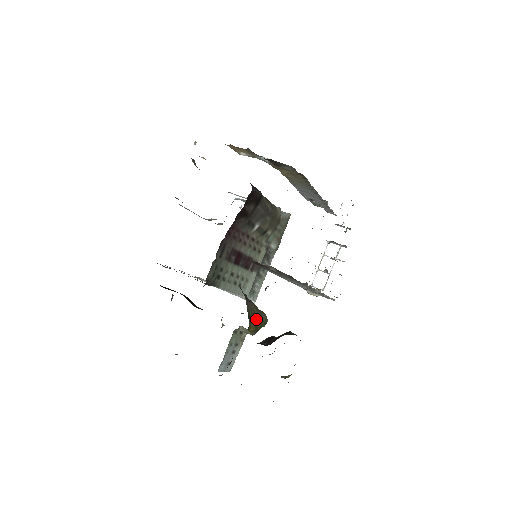
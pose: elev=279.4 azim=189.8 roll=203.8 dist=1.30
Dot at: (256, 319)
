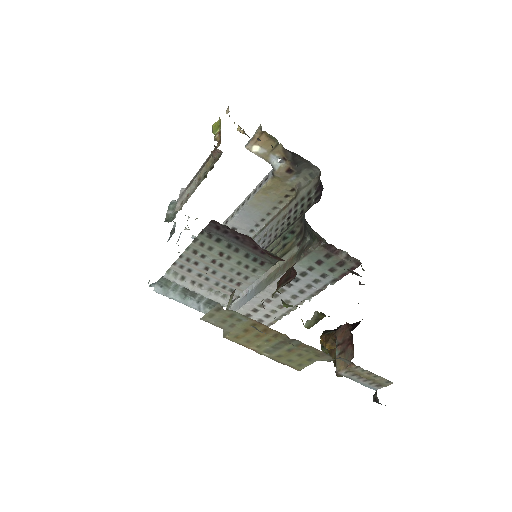
Dot at: occluded
